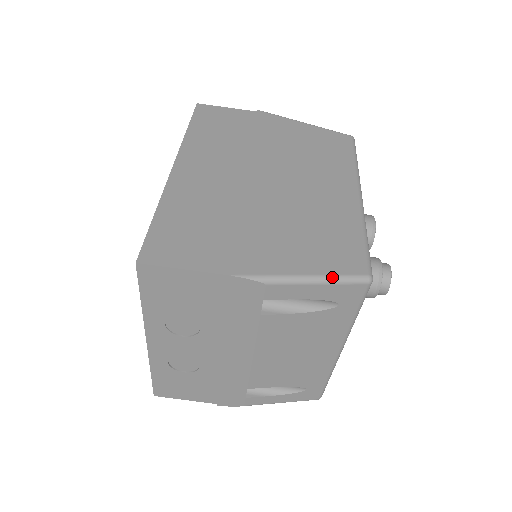
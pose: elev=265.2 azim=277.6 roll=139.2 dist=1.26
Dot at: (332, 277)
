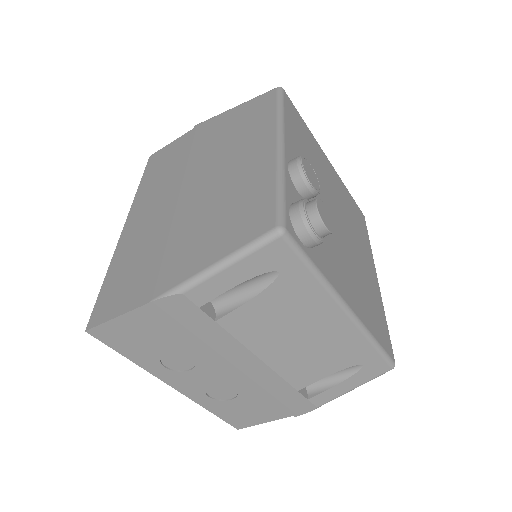
Dot at: (239, 251)
